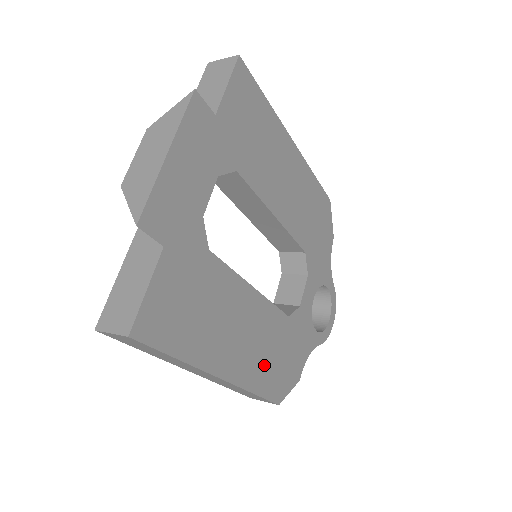
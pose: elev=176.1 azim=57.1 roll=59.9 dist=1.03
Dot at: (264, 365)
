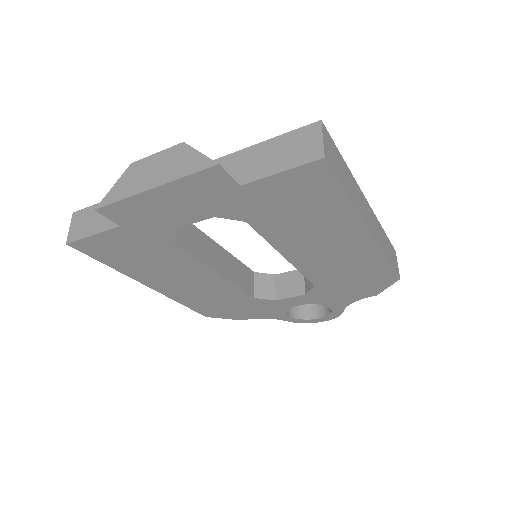
Dot at: (202, 300)
